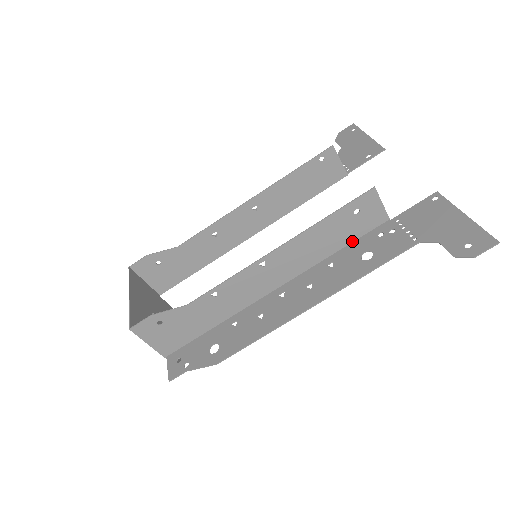
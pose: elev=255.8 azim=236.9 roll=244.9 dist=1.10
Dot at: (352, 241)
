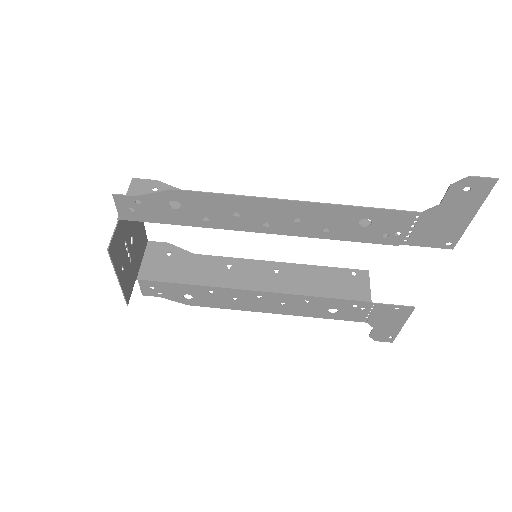
Dot at: (355, 240)
